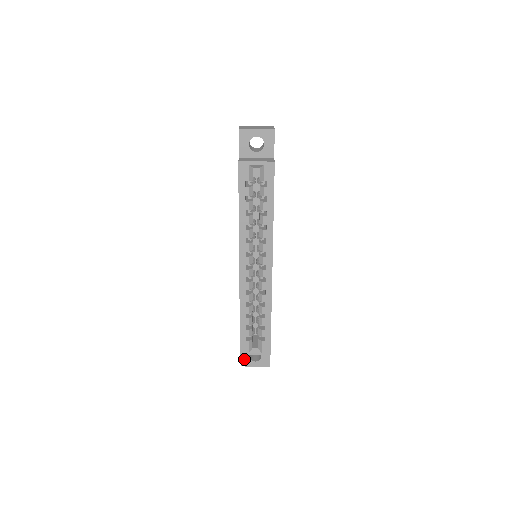
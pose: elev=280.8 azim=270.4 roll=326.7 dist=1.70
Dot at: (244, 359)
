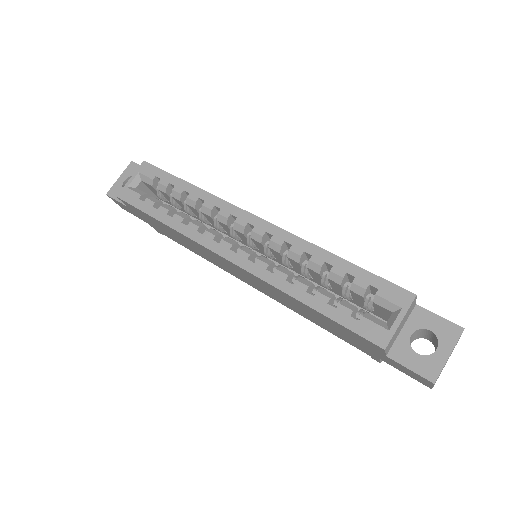
Dot at: (419, 367)
